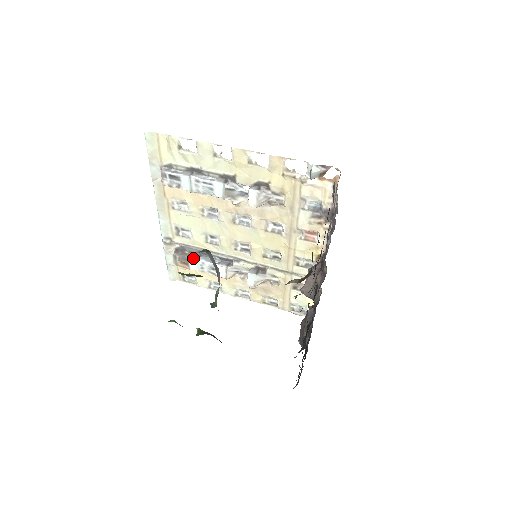
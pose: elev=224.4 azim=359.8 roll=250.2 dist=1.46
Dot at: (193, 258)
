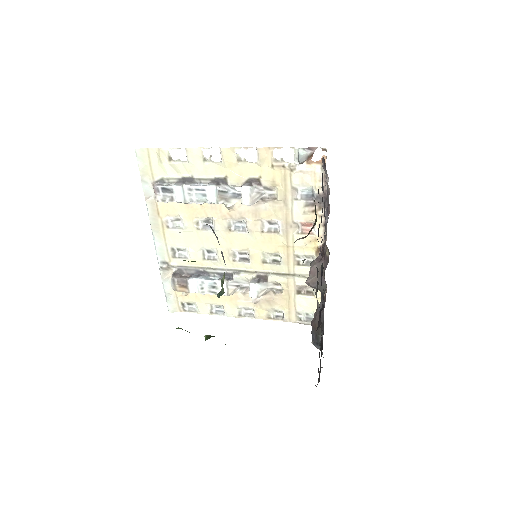
Dot at: (192, 278)
